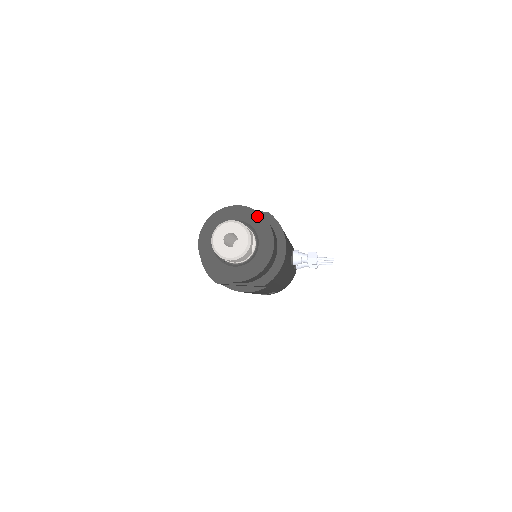
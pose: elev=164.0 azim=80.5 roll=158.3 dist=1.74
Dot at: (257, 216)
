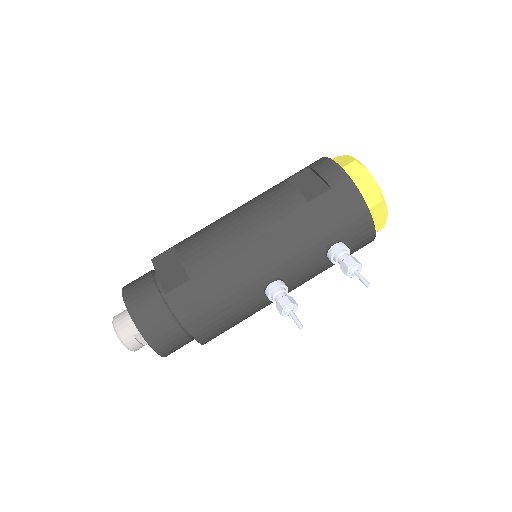
Dot at: (134, 320)
